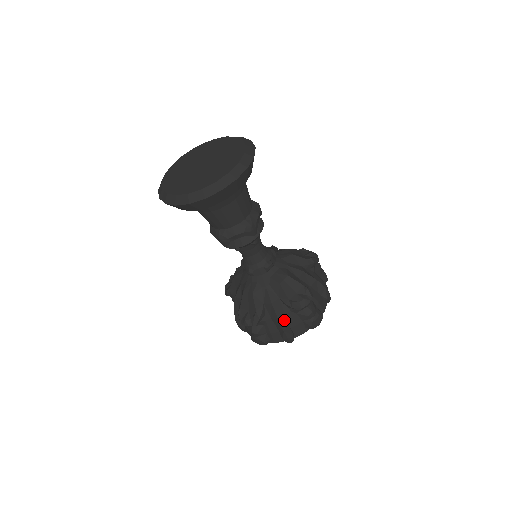
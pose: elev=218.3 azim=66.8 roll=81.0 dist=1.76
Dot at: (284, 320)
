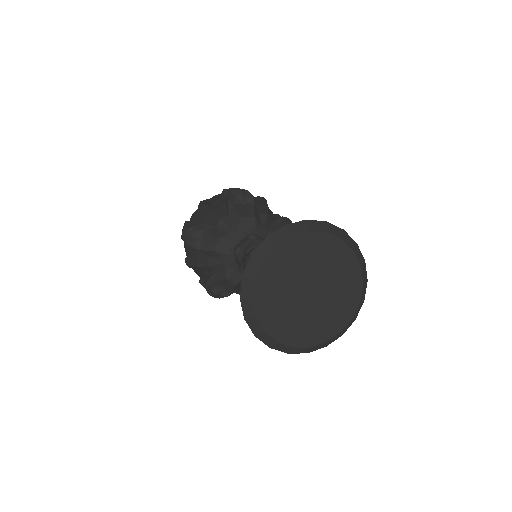
Dot at: occluded
